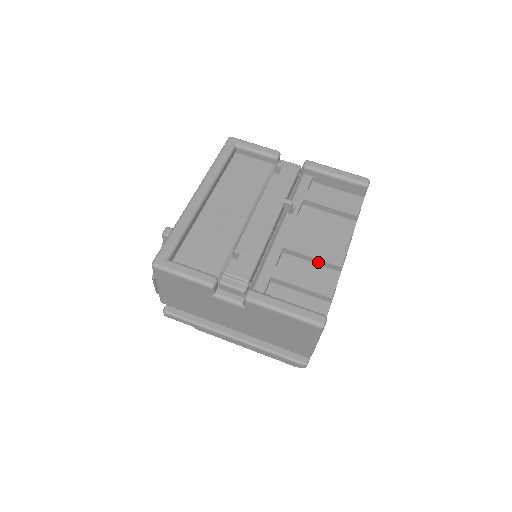
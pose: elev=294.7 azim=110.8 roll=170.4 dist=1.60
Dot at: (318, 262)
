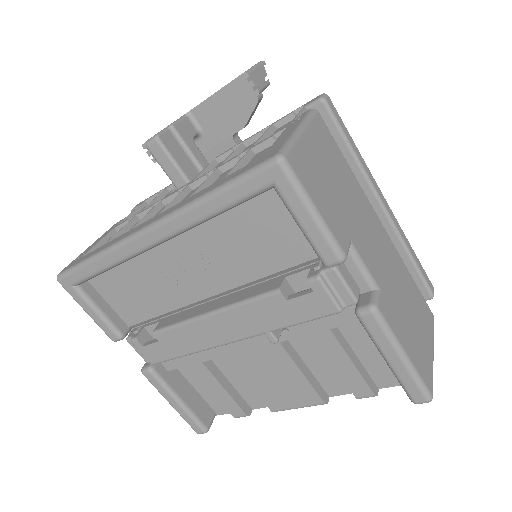
Dot at: occluded
